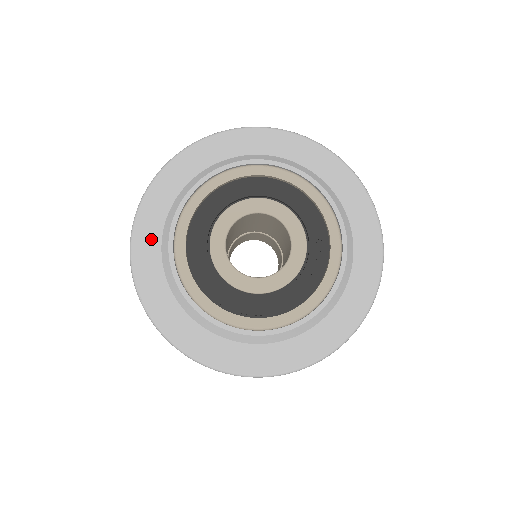
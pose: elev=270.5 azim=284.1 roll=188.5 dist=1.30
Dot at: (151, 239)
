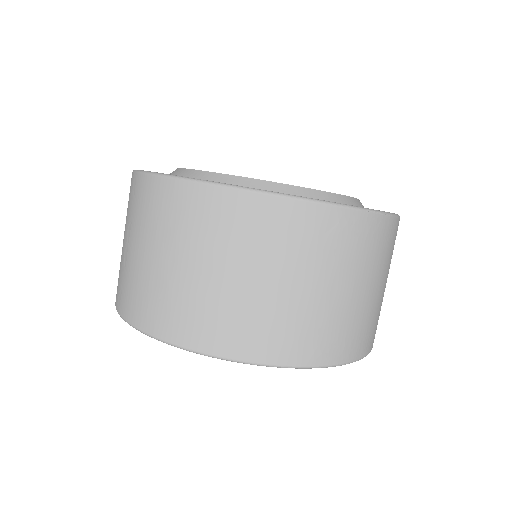
Dot at: occluded
